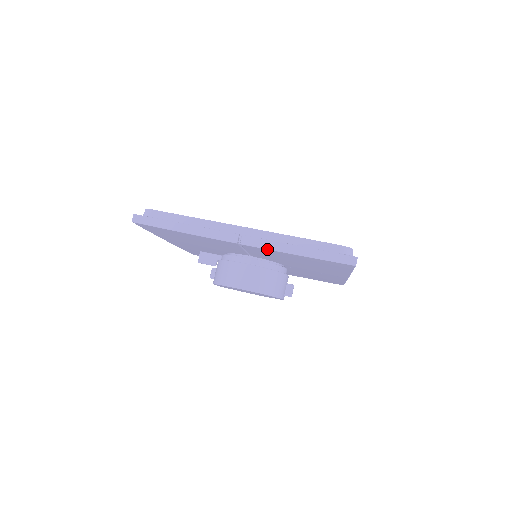
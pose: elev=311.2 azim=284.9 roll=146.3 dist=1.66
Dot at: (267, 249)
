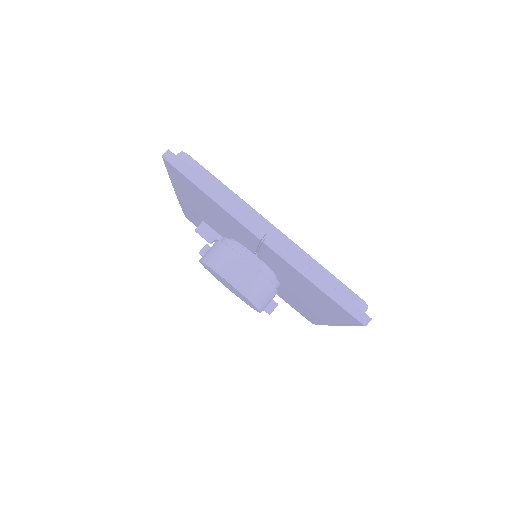
Dot at: (288, 262)
